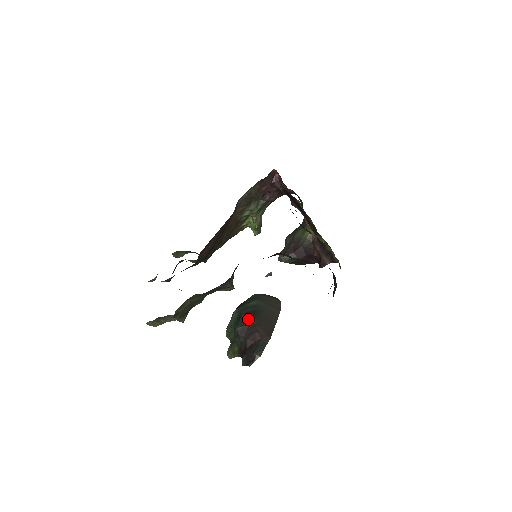
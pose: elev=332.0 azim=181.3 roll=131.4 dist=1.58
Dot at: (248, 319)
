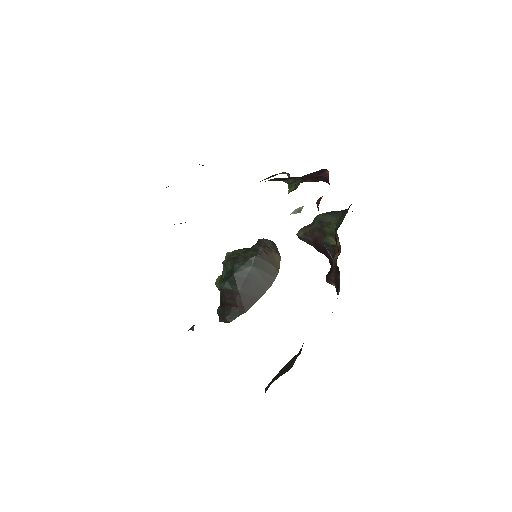
Dot at: (235, 284)
